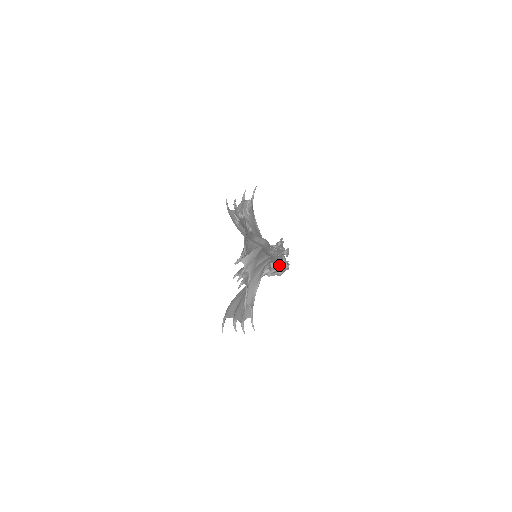
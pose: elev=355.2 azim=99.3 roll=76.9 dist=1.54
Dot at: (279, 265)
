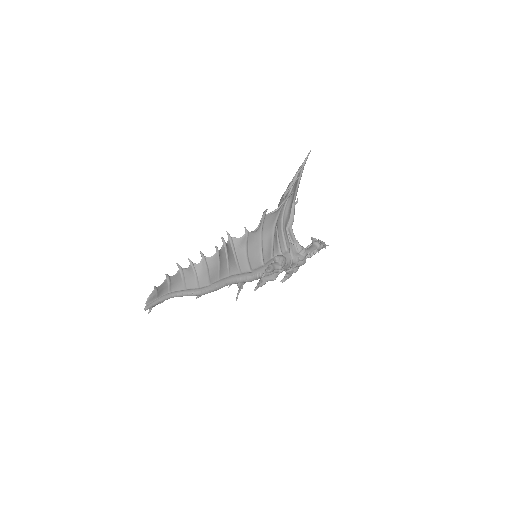
Dot at: occluded
